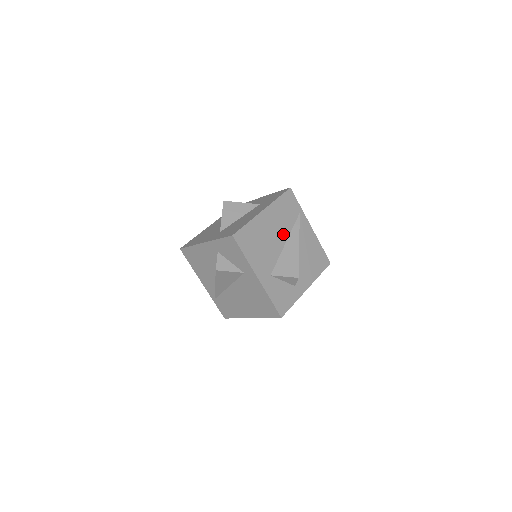
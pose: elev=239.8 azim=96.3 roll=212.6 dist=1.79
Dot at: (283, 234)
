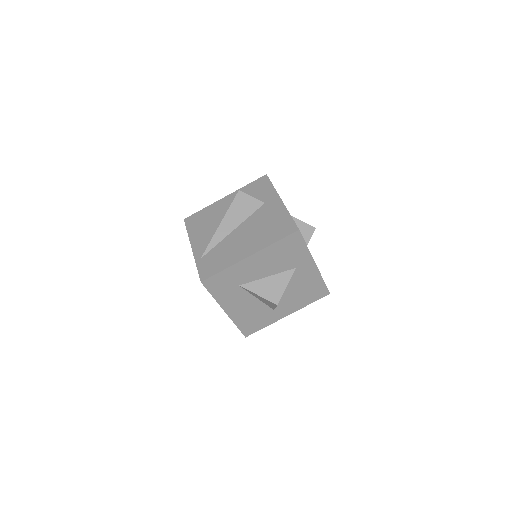
Dot at: occluded
